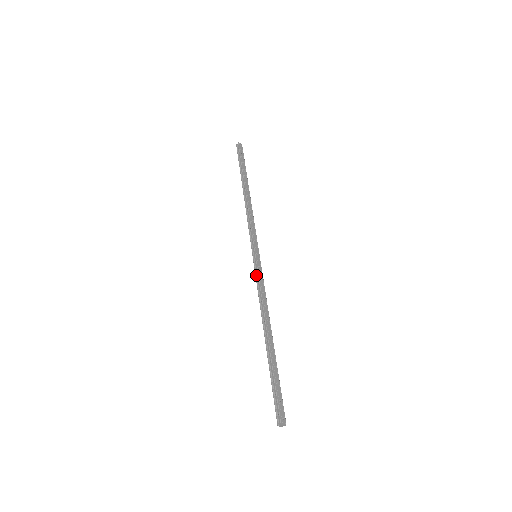
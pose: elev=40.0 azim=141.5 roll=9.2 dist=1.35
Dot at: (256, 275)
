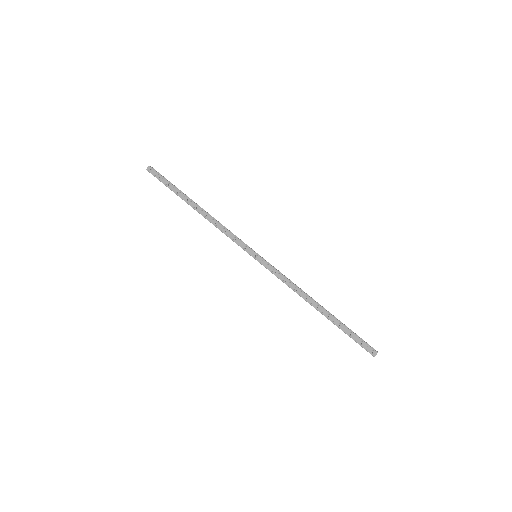
Dot at: (270, 271)
